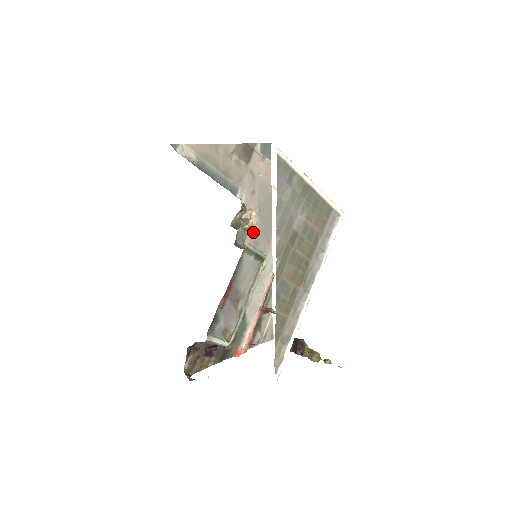
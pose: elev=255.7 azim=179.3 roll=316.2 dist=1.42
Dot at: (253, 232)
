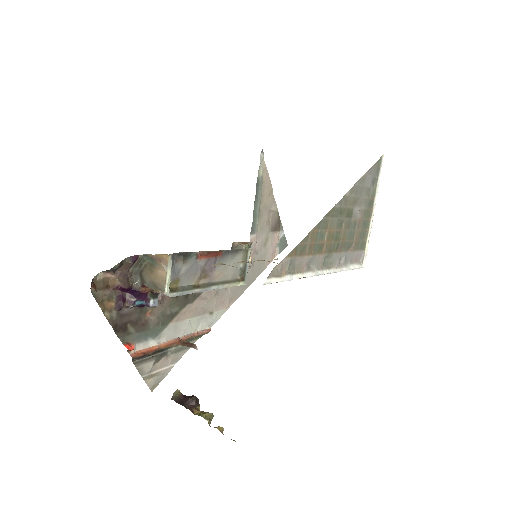
Dot at: occluded
